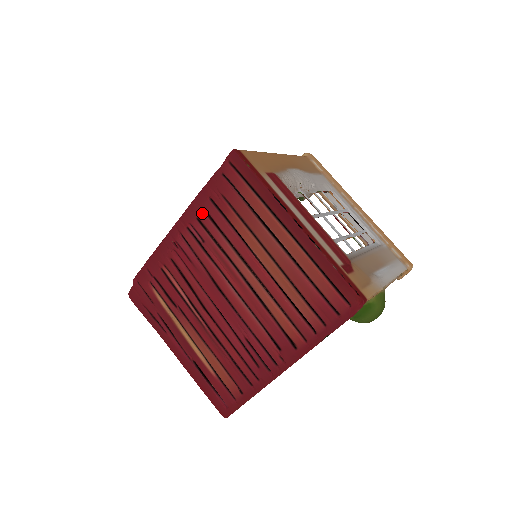
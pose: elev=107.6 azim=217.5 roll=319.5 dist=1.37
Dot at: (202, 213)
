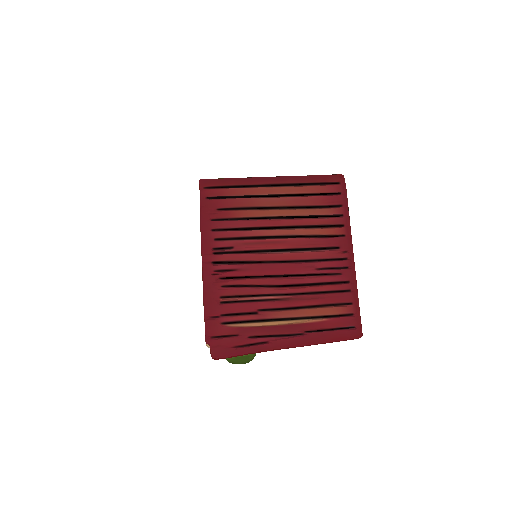
Dot at: (215, 233)
